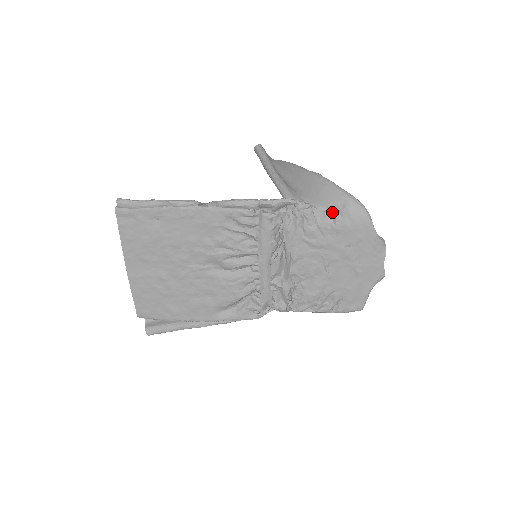
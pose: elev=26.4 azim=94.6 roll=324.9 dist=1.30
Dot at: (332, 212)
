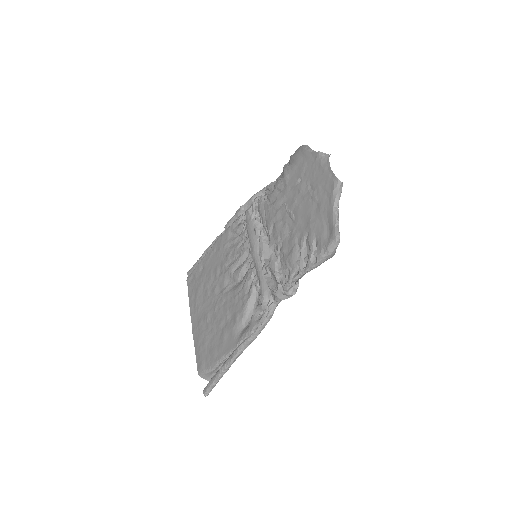
Dot at: (283, 169)
